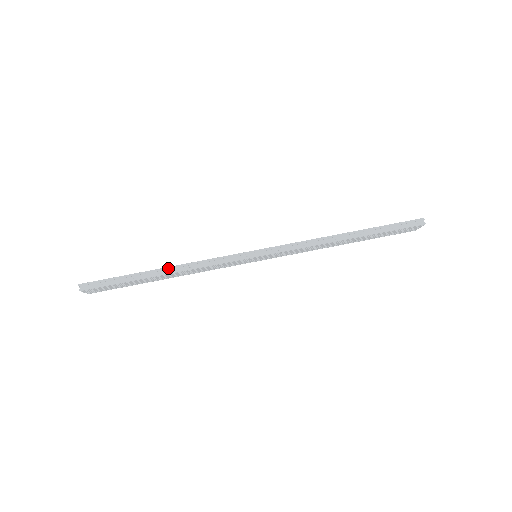
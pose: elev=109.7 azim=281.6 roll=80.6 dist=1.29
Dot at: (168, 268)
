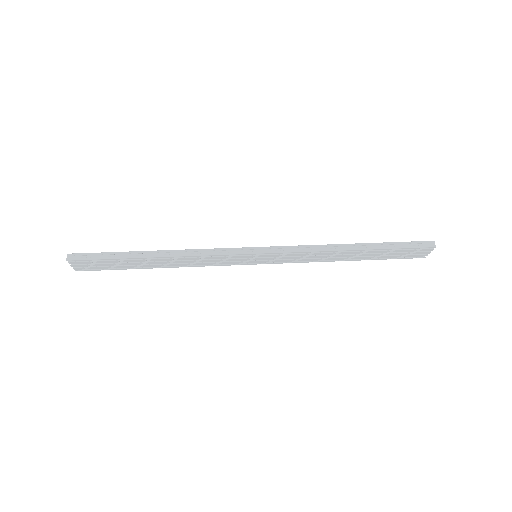
Dot at: (163, 251)
